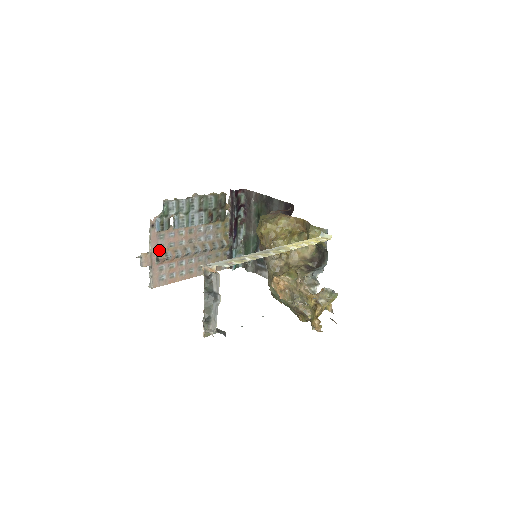
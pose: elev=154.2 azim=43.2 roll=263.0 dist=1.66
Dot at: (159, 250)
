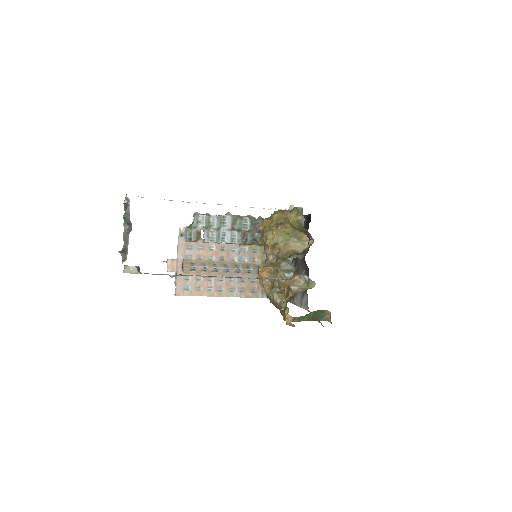
Dot at: (186, 259)
